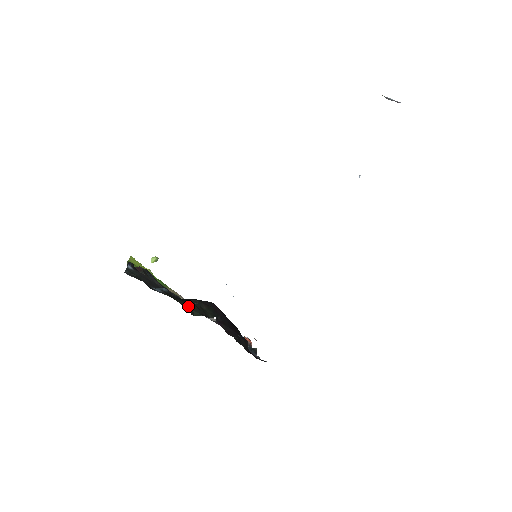
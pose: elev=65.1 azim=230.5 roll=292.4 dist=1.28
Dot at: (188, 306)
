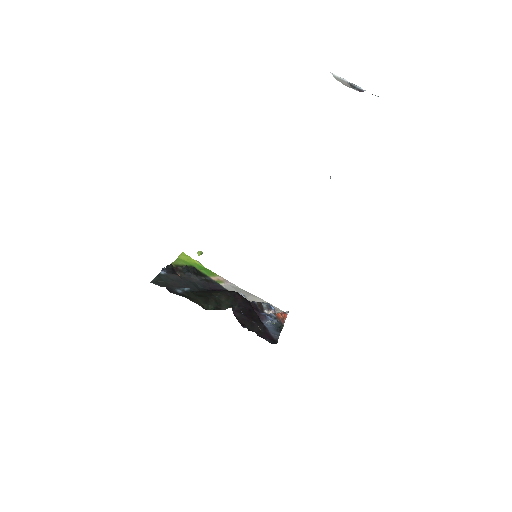
Dot at: (205, 301)
